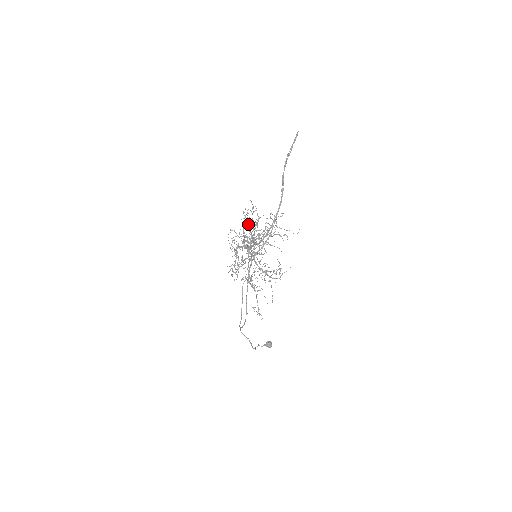
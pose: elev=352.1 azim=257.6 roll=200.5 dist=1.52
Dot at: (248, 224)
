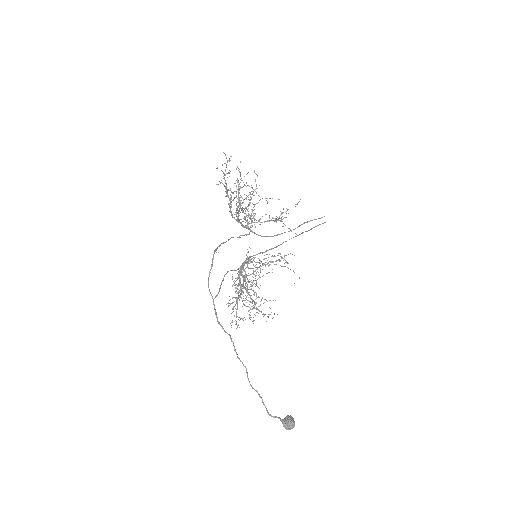
Dot at: occluded
